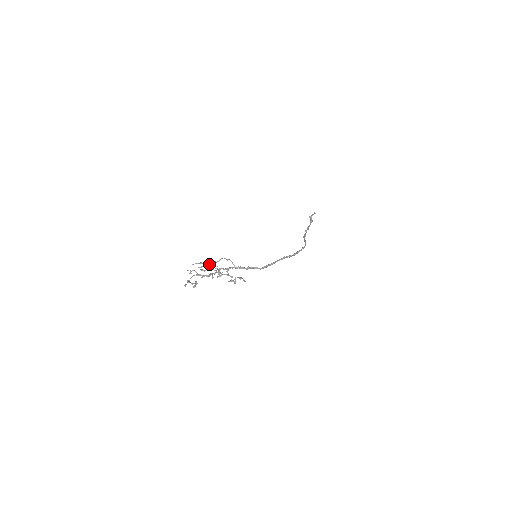
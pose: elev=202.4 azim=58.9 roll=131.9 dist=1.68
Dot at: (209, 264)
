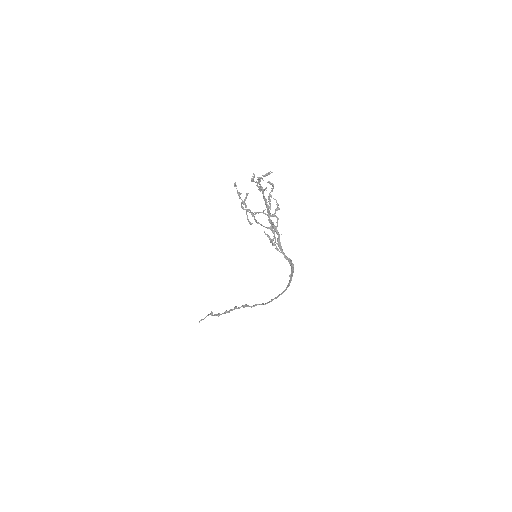
Dot at: occluded
